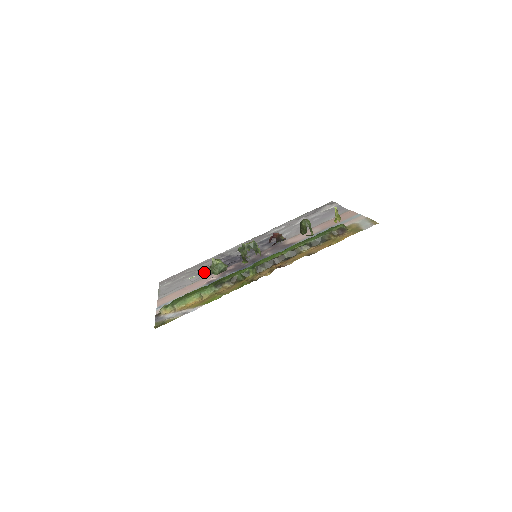
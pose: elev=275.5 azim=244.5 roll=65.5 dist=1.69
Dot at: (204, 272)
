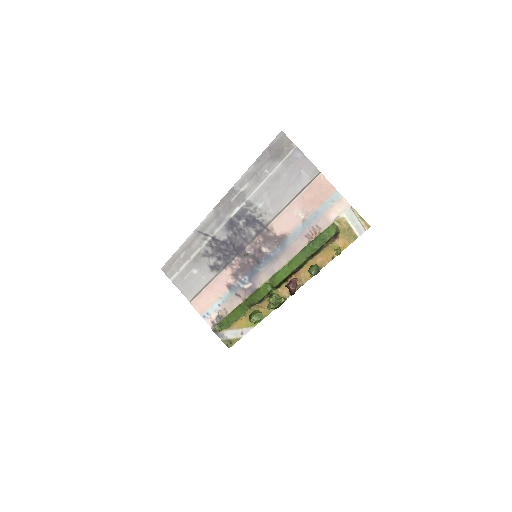
Dot at: (207, 265)
